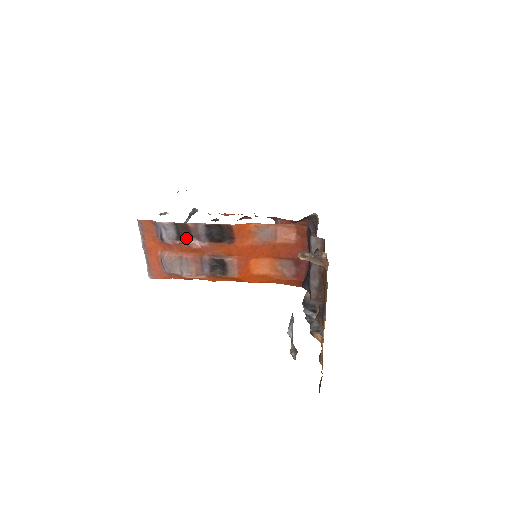
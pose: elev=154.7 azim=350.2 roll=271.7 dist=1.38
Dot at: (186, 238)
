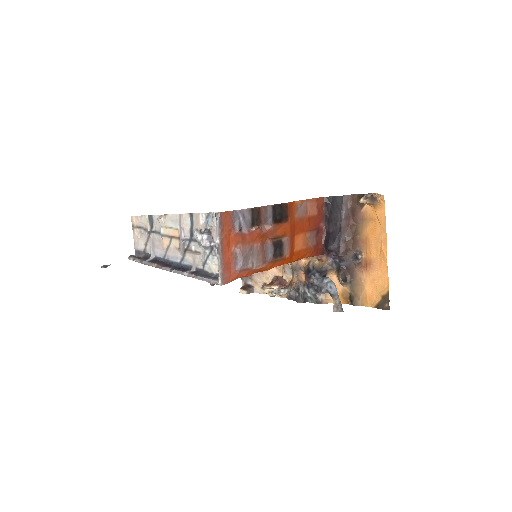
Dot at: (257, 224)
